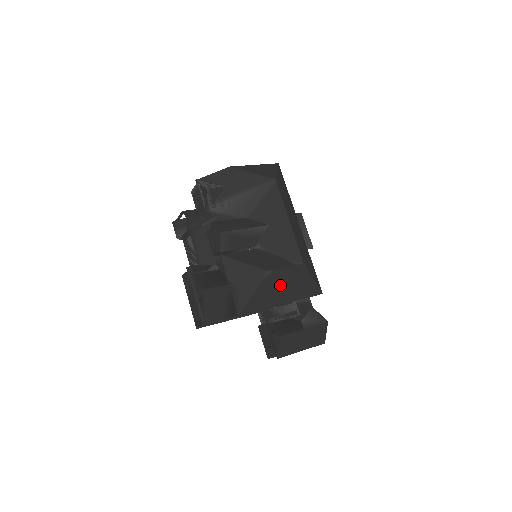
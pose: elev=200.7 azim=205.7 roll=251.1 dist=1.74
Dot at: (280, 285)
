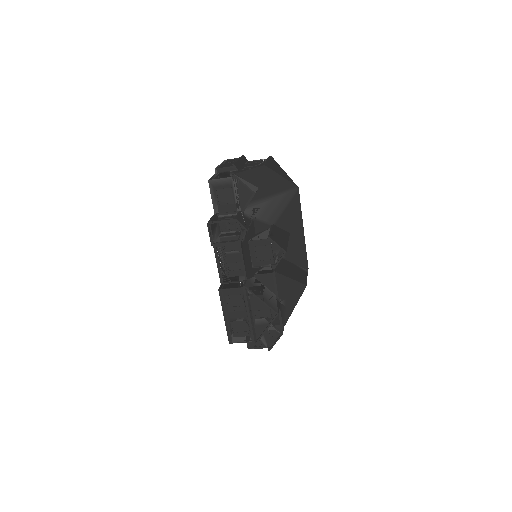
Dot at: occluded
